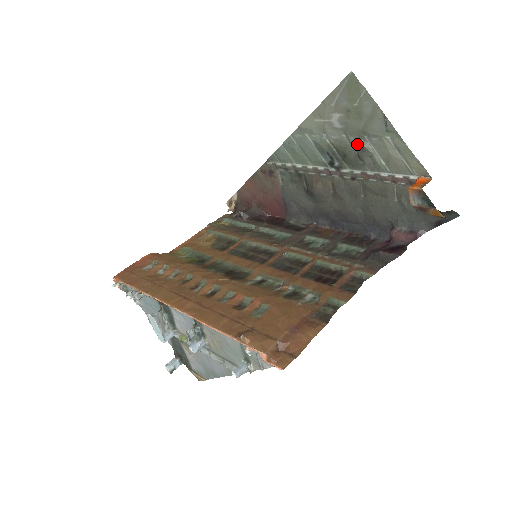
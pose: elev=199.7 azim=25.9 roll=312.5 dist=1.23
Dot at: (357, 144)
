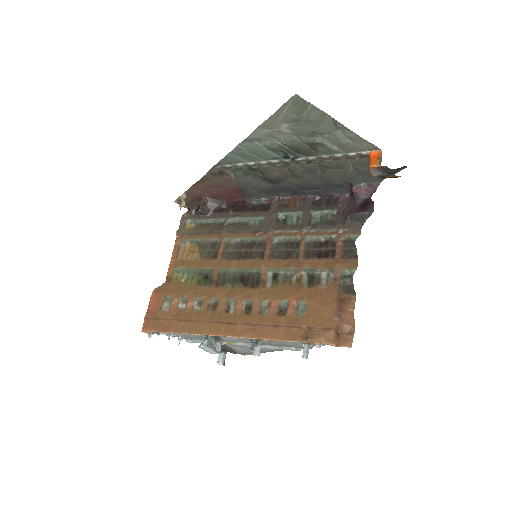
Dot at: (310, 141)
